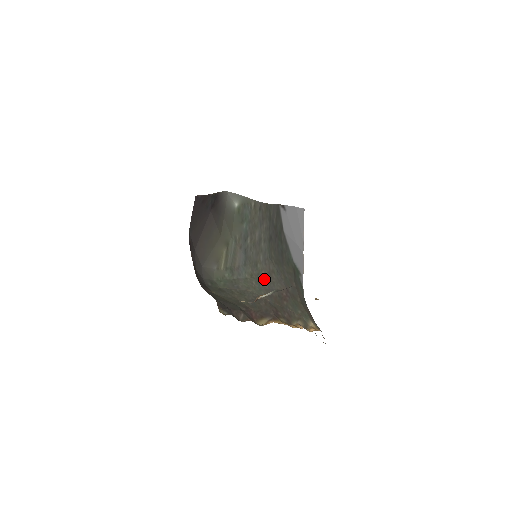
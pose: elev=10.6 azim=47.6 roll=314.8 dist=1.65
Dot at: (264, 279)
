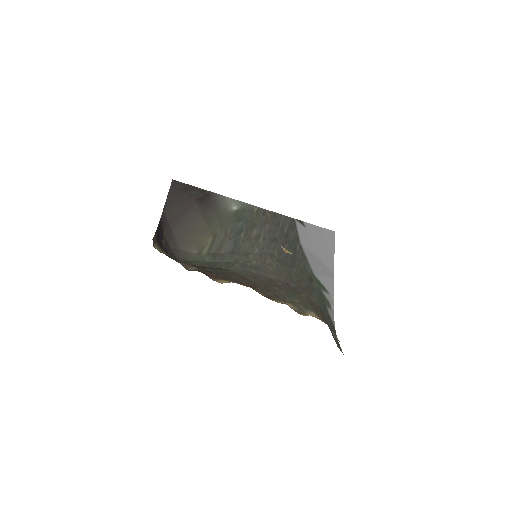
Dot at: (253, 267)
